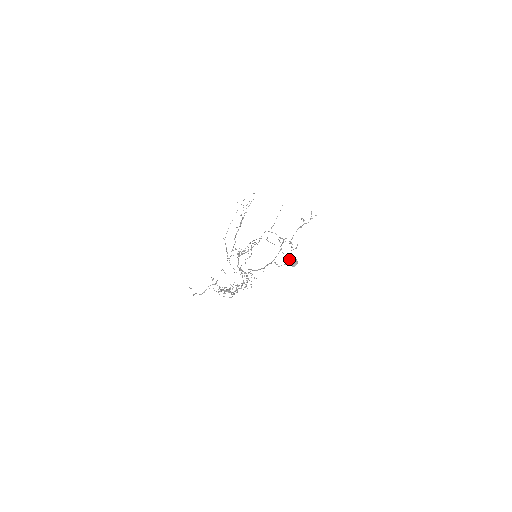
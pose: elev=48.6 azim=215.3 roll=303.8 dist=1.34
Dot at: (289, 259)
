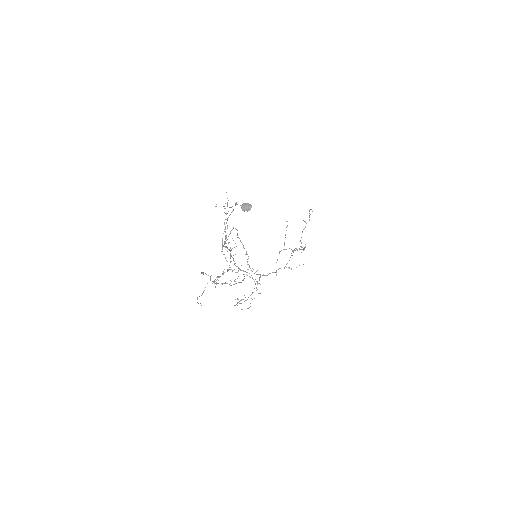
Dot at: (242, 205)
